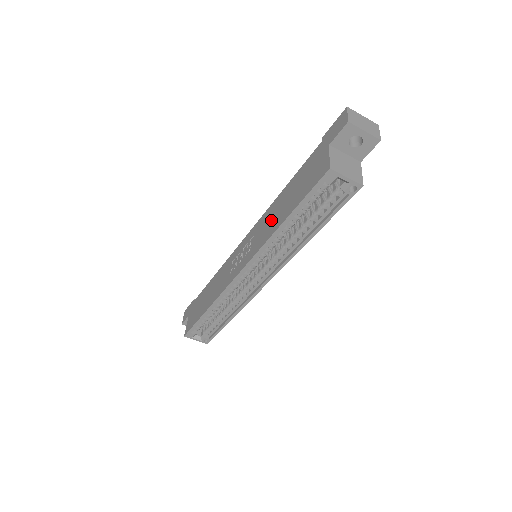
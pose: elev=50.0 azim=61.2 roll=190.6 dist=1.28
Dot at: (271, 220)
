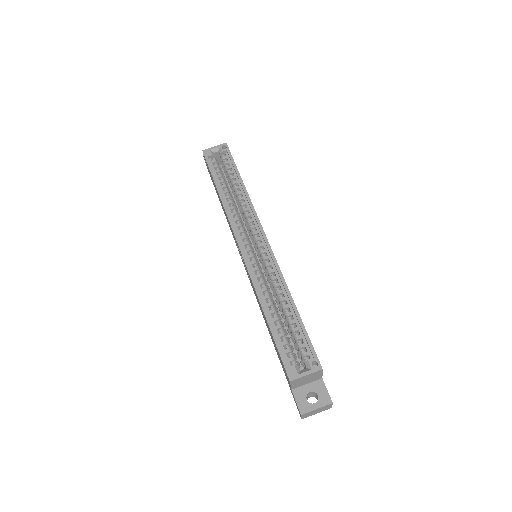
Dot at: (226, 216)
